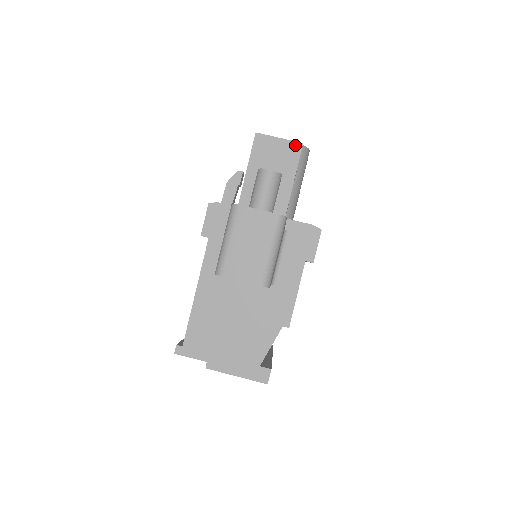
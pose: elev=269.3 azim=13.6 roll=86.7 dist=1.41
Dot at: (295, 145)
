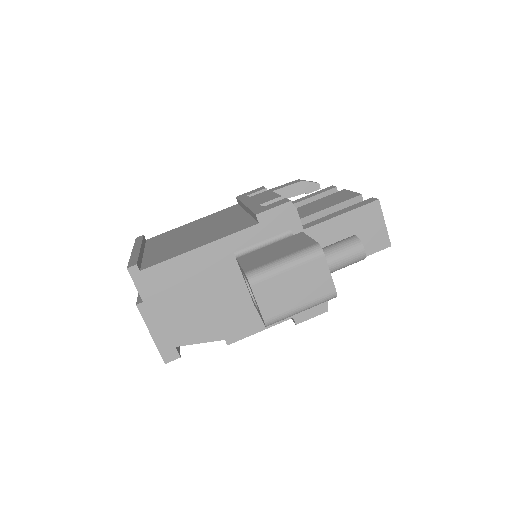
Dot at: (386, 241)
